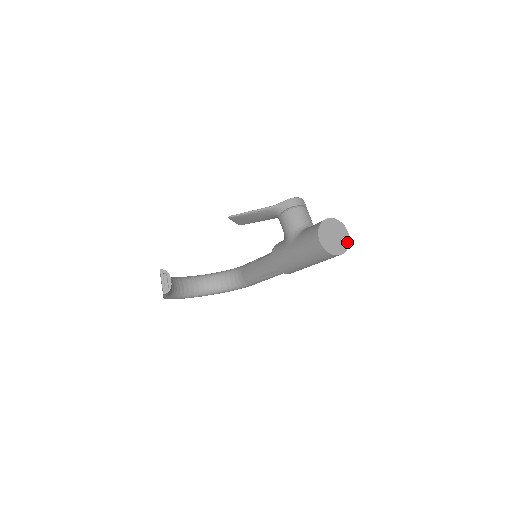
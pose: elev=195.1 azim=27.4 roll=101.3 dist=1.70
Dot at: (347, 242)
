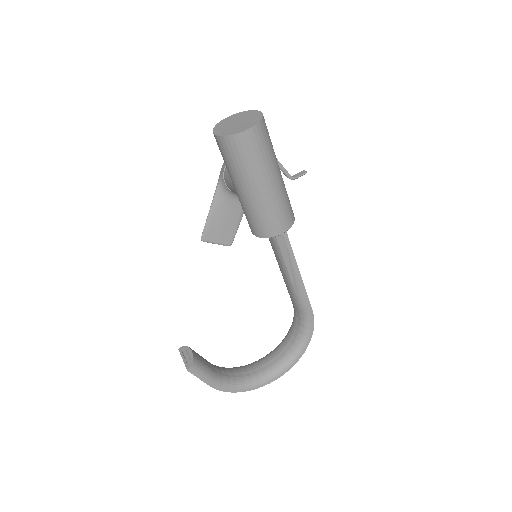
Dot at: (259, 116)
